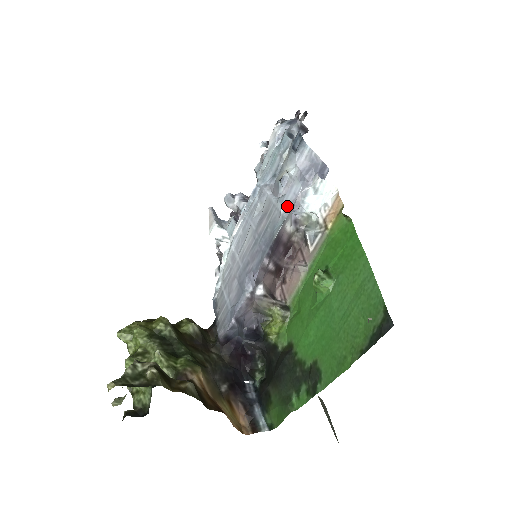
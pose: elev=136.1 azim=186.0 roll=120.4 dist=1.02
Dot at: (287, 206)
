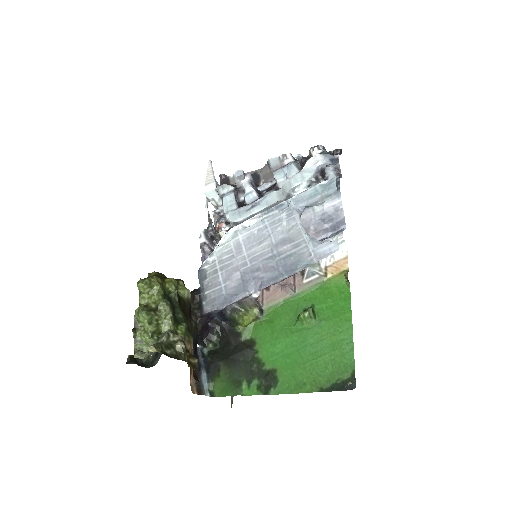
Dot at: (319, 254)
